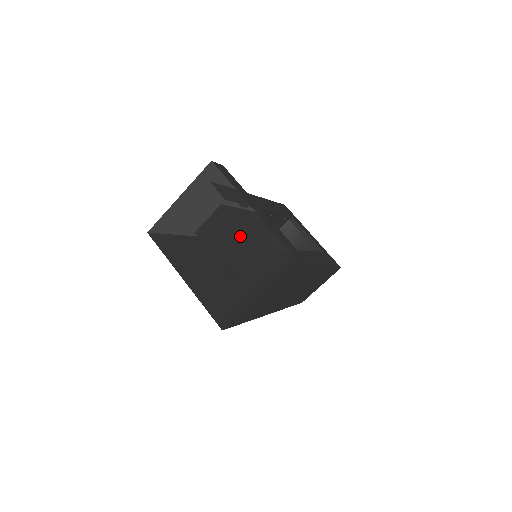
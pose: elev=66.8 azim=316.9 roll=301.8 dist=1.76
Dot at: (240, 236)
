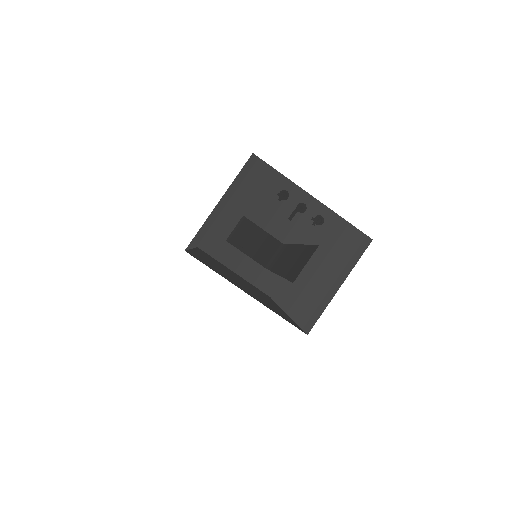
Dot at: (306, 229)
